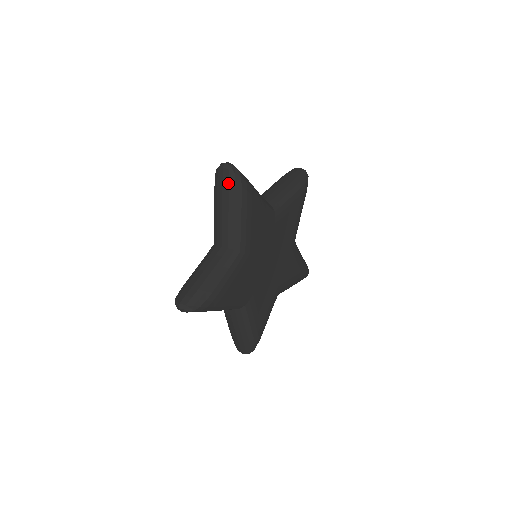
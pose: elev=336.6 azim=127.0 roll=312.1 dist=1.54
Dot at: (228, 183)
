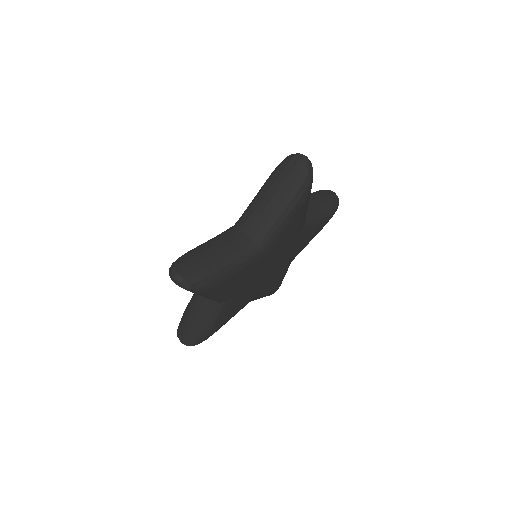
Dot at: (185, 289)
